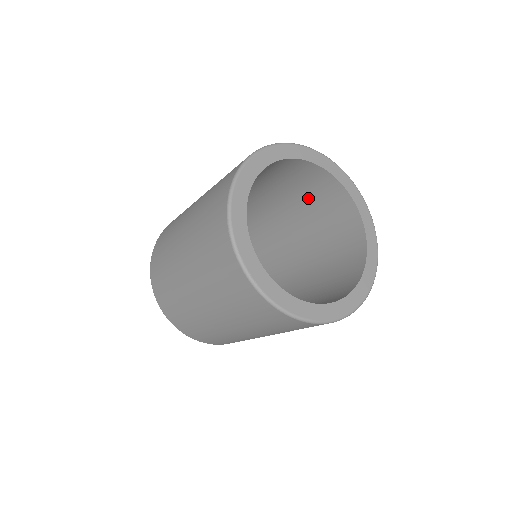
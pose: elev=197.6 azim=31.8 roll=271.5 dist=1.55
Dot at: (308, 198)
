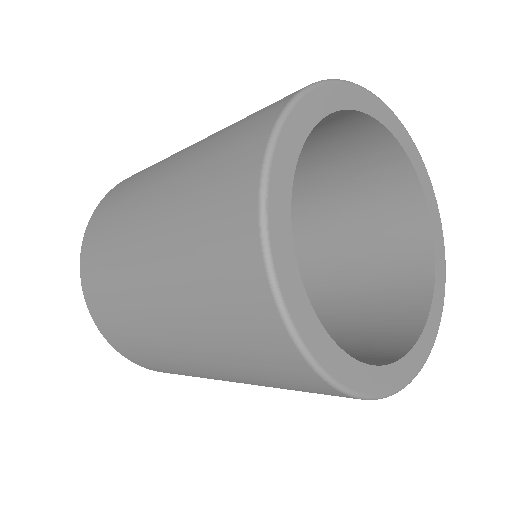
Dot at: (370, 250)
